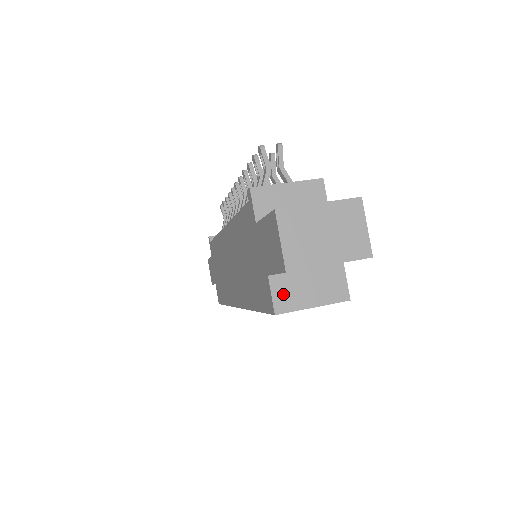
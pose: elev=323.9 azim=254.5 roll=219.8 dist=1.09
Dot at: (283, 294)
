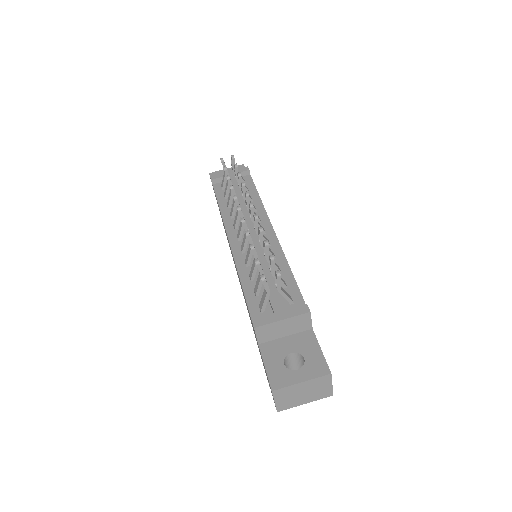
Dot at: occluded
